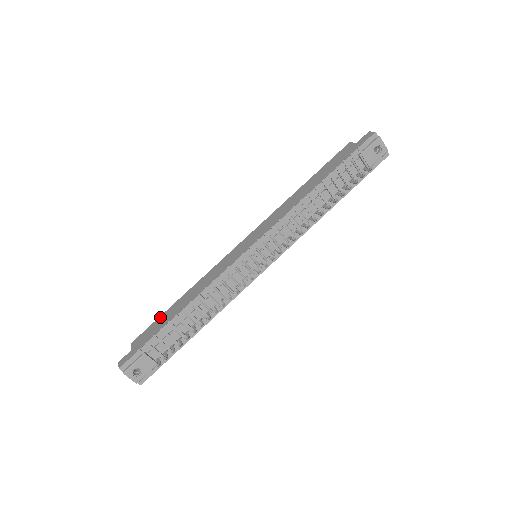
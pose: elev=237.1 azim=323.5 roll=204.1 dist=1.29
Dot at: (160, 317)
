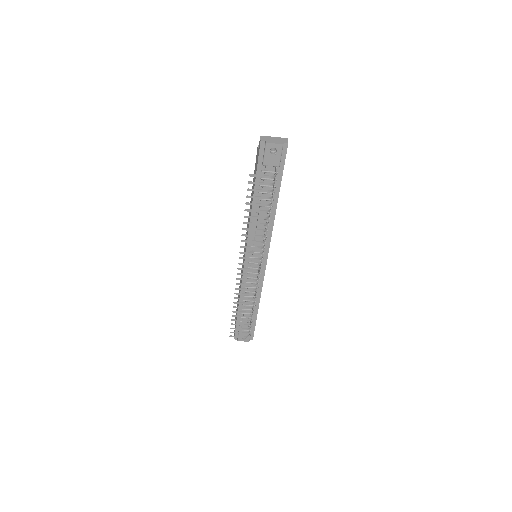
Dot at: (237, 304)
